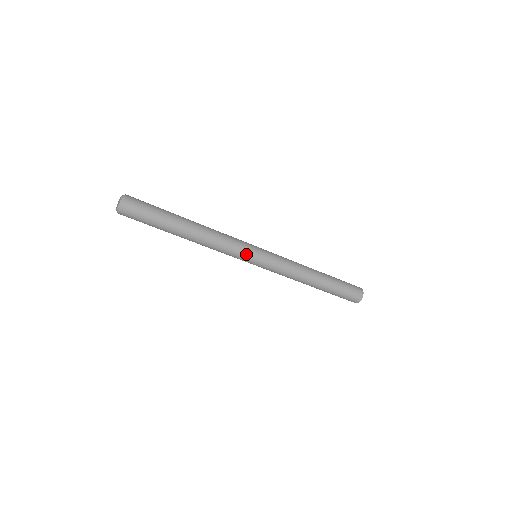
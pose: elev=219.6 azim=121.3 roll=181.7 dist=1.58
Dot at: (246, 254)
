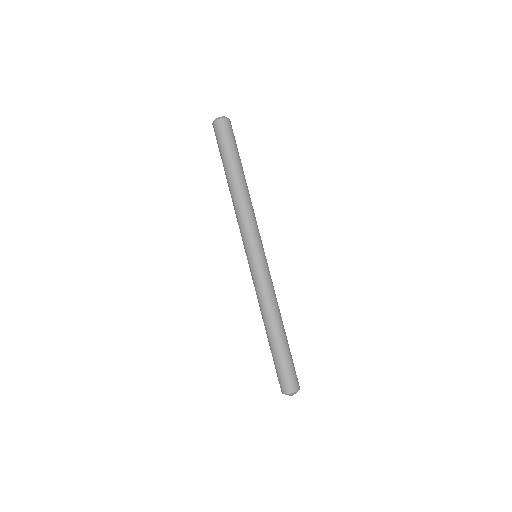
Dot at: (260, 239)
